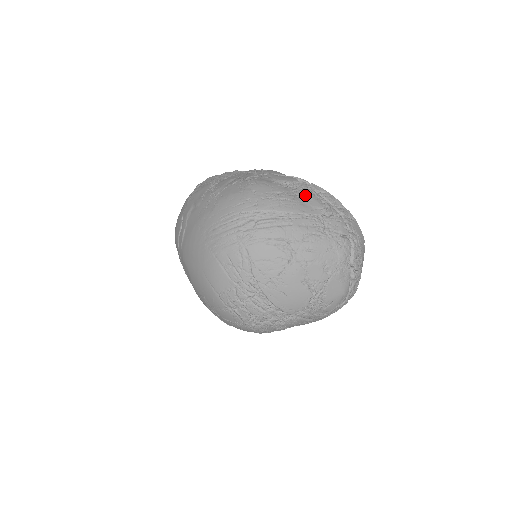
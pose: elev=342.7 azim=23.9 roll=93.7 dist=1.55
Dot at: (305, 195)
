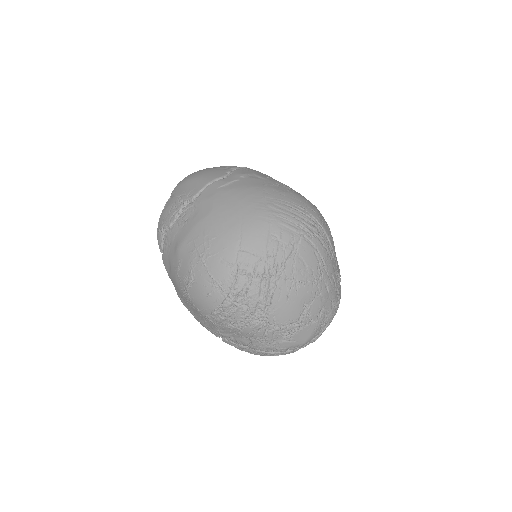
Dot at: occluded
